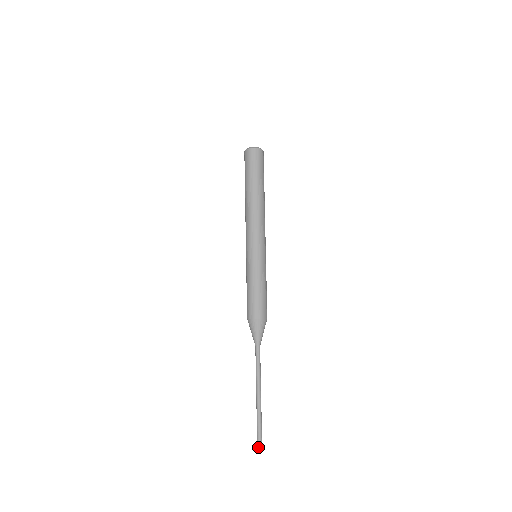
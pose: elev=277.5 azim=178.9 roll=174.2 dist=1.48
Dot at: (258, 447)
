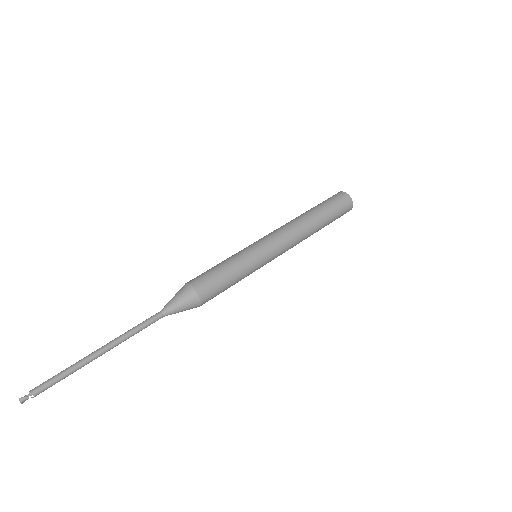
Dot at: (28, 394)
